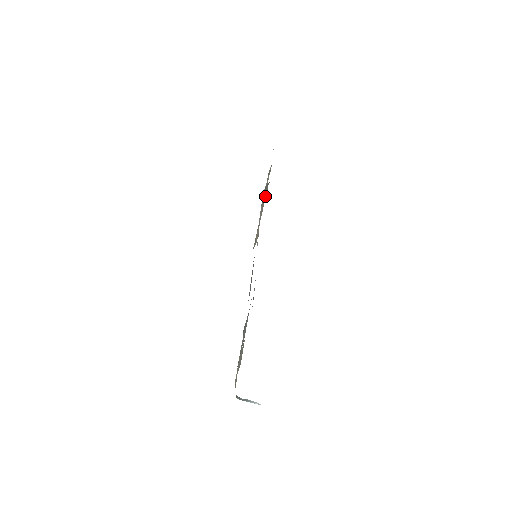
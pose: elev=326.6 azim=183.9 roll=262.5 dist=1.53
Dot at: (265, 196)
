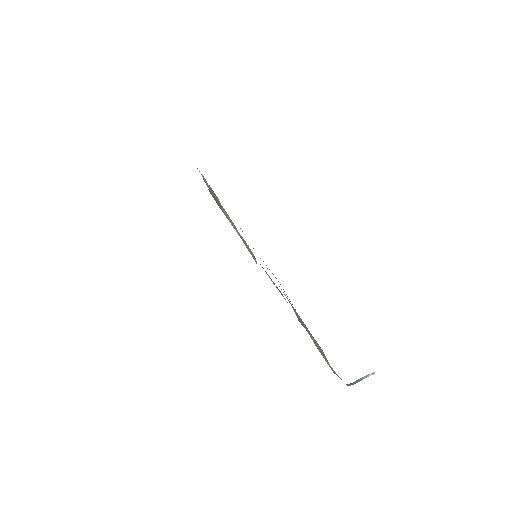
Dot at: occluded
